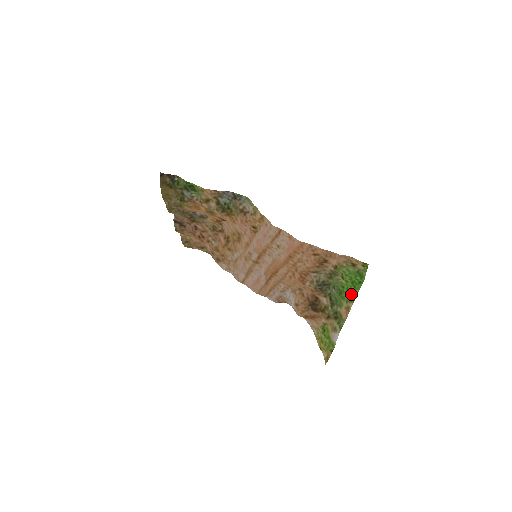
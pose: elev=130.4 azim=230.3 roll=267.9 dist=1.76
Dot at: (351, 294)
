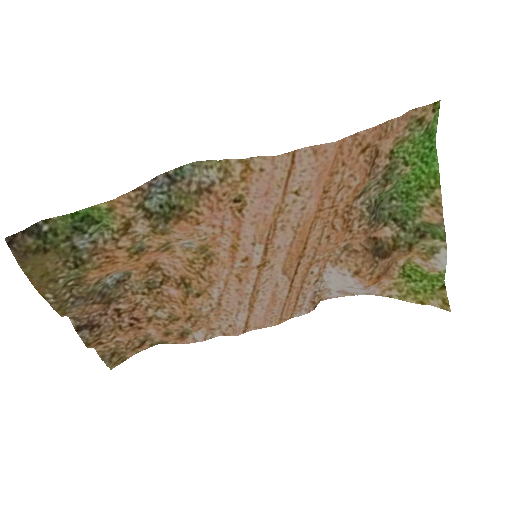
Dot at: (427, 179)
